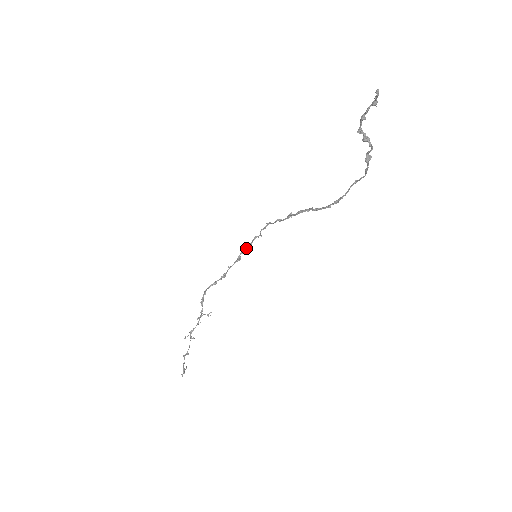
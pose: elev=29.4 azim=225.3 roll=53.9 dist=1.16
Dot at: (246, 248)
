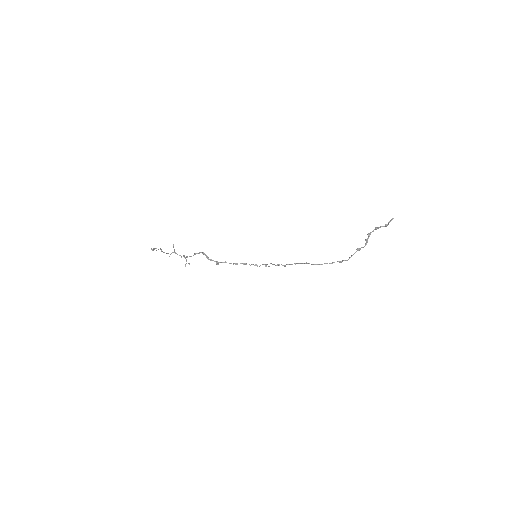
Dot at: (246, 264)
